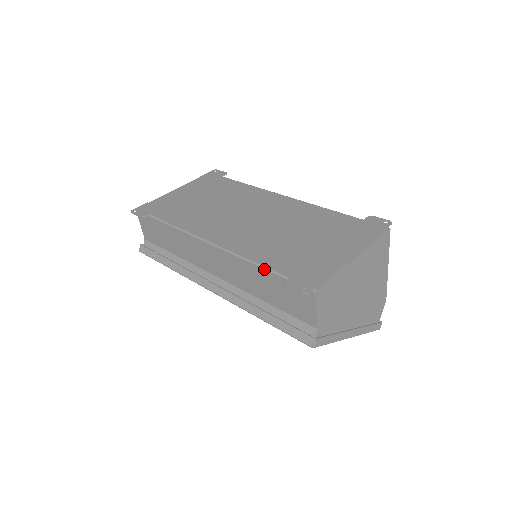
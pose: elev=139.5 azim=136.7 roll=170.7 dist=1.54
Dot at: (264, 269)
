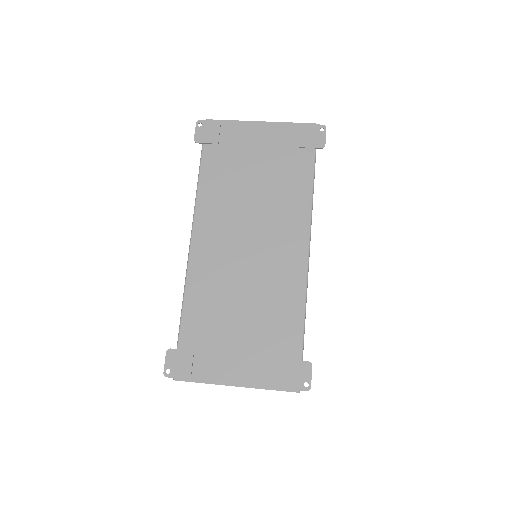
Dot at: (180, 318)
